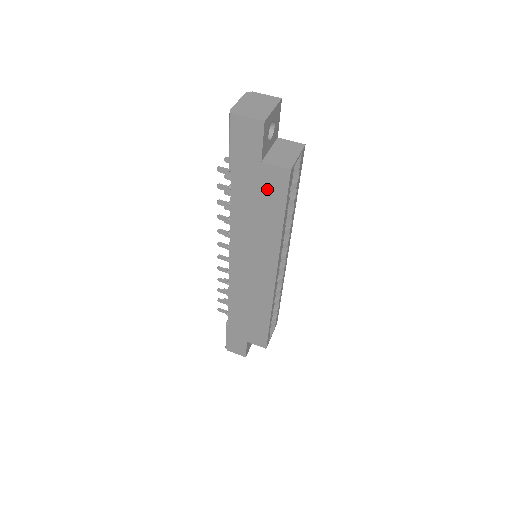
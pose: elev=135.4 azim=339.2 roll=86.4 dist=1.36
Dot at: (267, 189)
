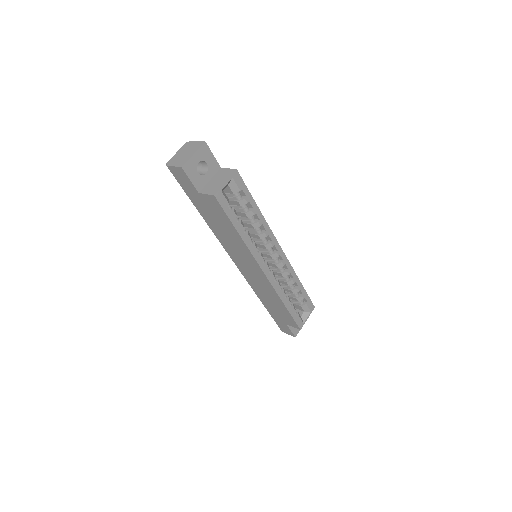
Dot at: (214, 210)
